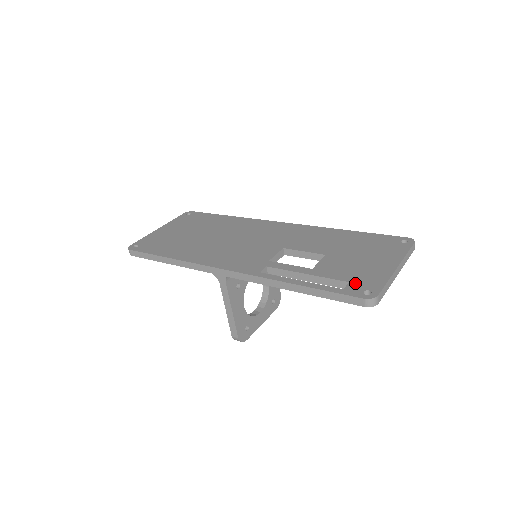
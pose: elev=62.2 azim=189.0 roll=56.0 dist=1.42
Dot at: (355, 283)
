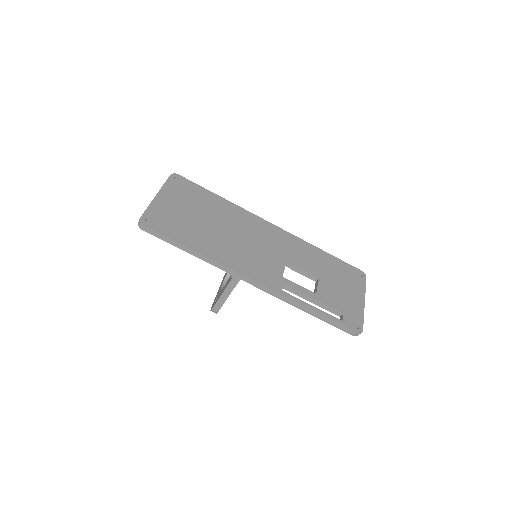
Dot at: (347, 316)
